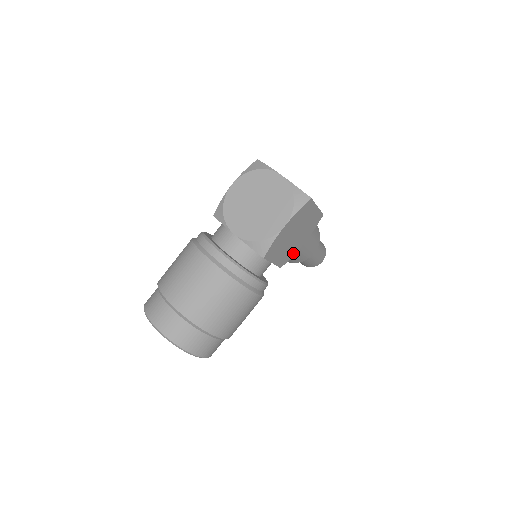
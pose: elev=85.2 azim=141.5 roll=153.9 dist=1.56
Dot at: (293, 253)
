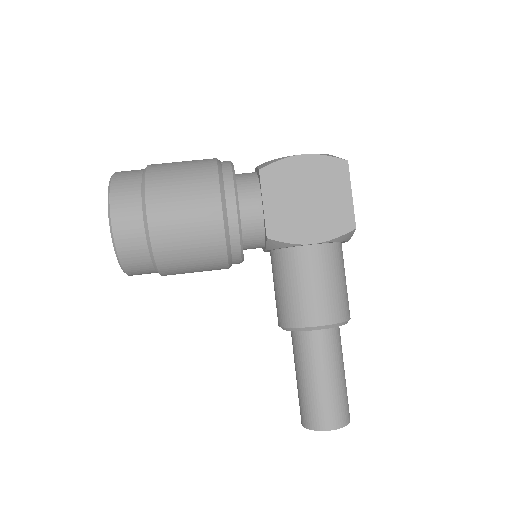
Dot at: (293, 238)
